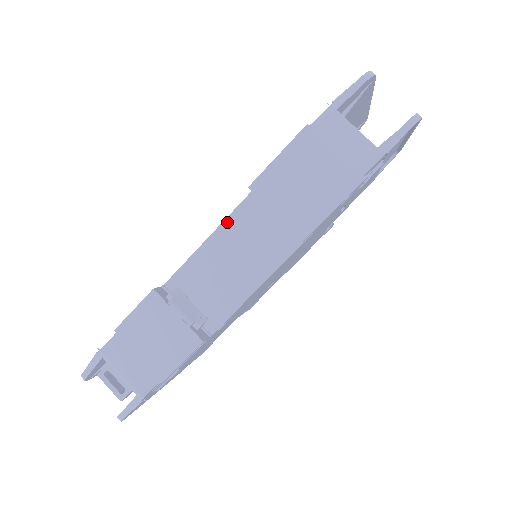
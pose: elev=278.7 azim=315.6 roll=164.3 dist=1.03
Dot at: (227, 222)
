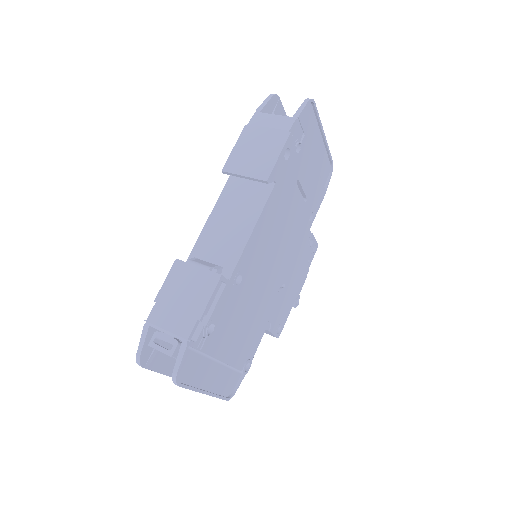
Dot at: (217, 205)
